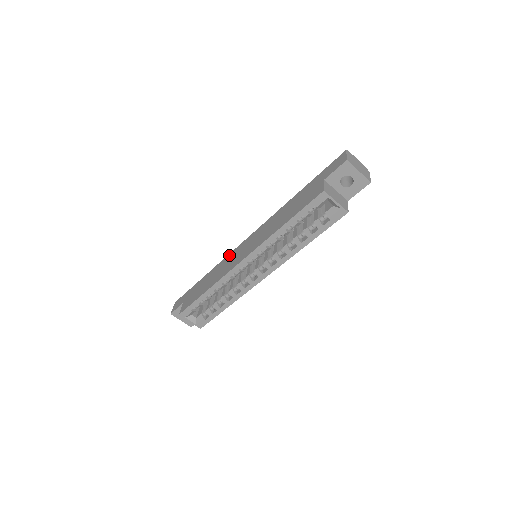
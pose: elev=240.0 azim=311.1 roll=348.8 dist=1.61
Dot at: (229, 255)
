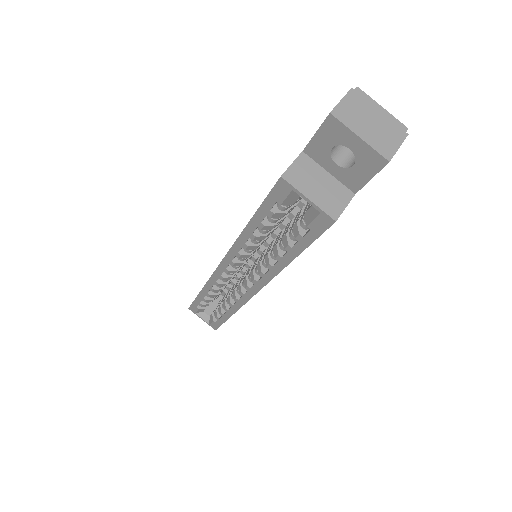
Dot at: occluded
